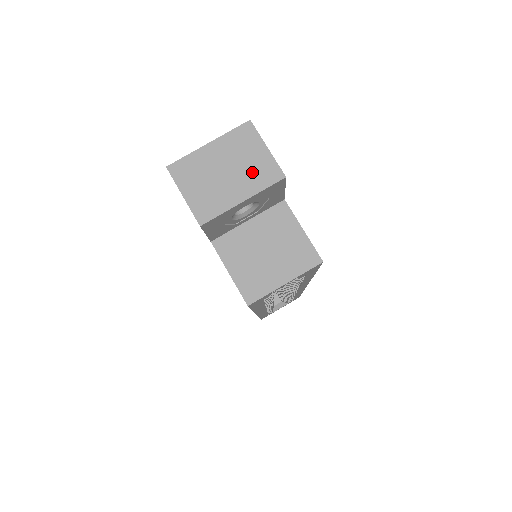
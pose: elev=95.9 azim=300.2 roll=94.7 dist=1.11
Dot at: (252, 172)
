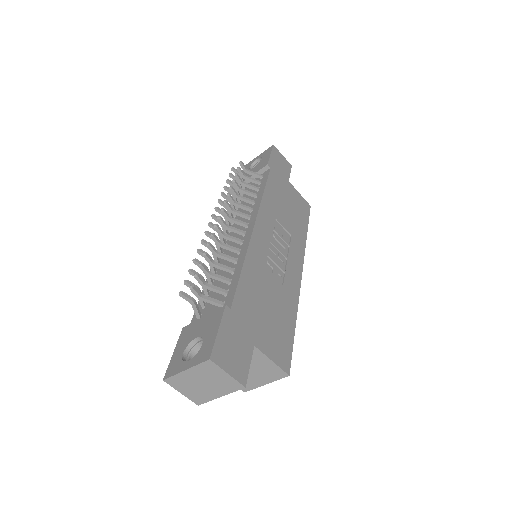
Dot at: (221, 385)
